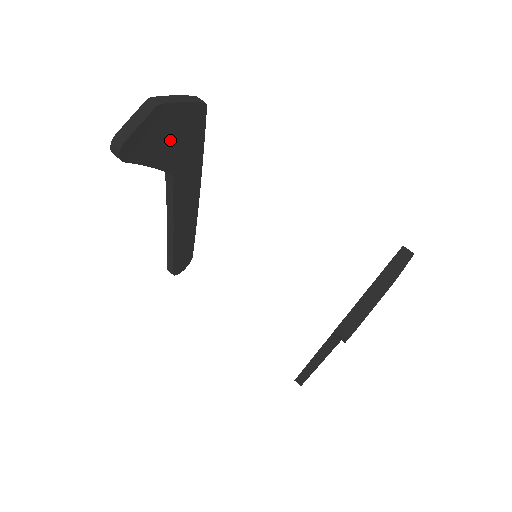
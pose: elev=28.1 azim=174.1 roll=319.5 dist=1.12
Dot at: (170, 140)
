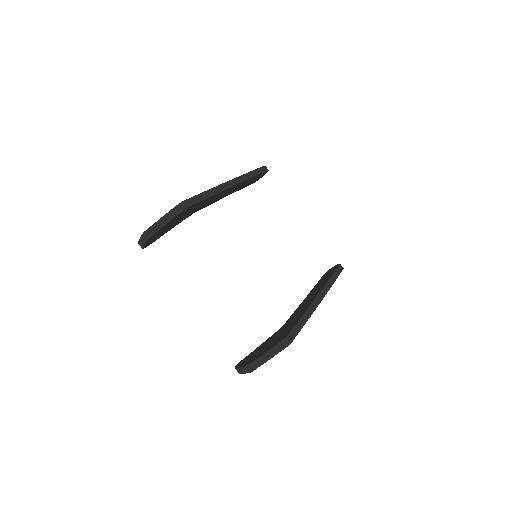
Dot at: (174, 223)
